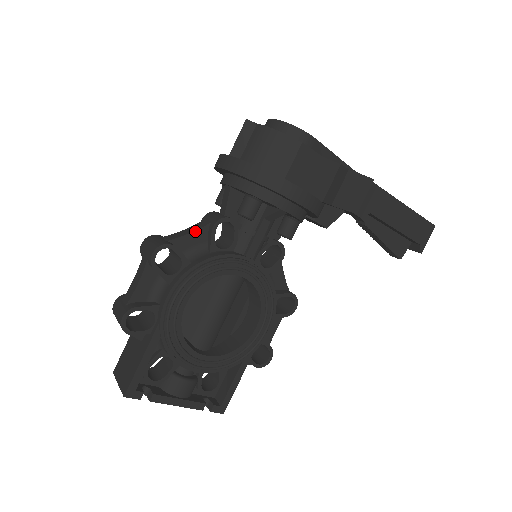
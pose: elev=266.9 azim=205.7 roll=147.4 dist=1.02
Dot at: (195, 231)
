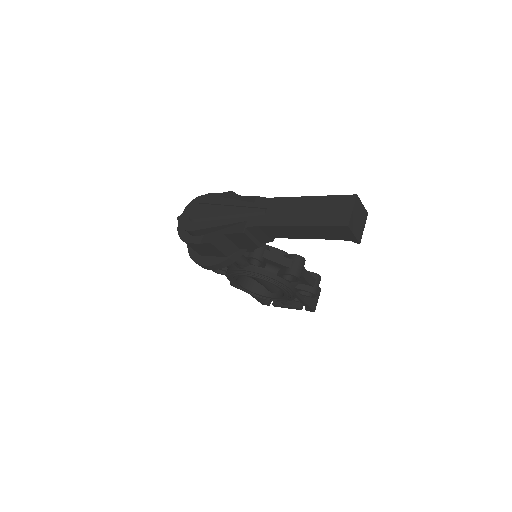
Dot at: occluded
